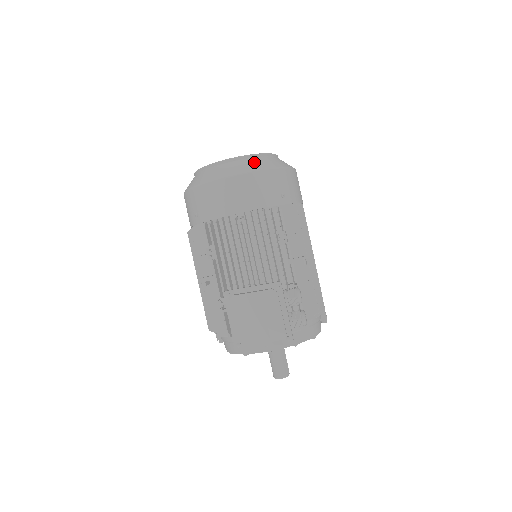
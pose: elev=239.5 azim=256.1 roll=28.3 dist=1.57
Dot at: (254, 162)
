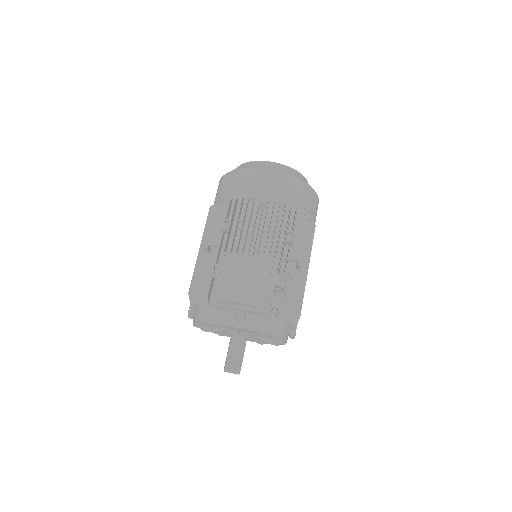
Dot at: (292, 172)
